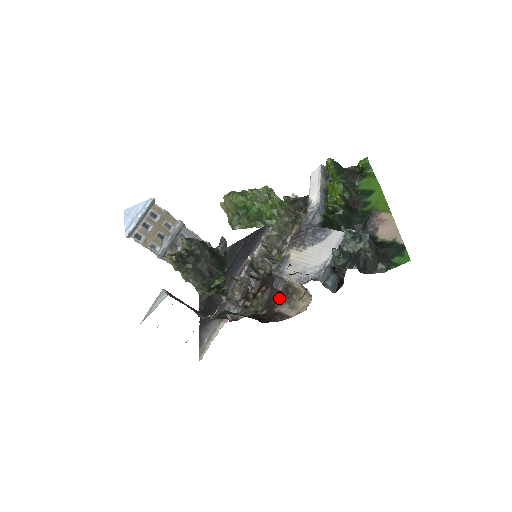
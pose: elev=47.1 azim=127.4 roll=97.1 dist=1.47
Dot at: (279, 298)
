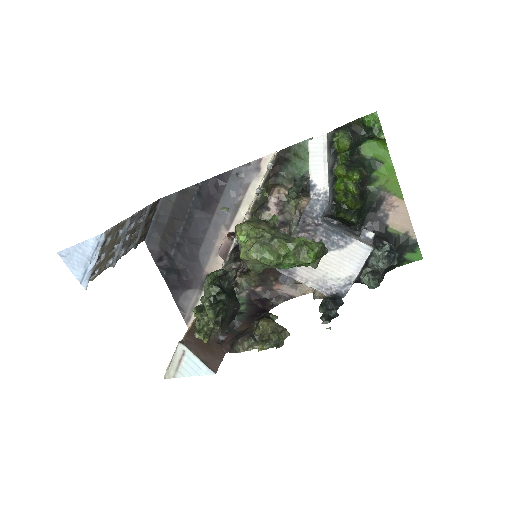
Dot at: occluded
